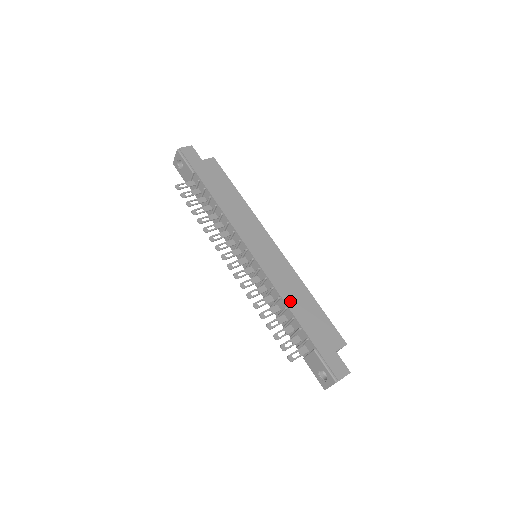
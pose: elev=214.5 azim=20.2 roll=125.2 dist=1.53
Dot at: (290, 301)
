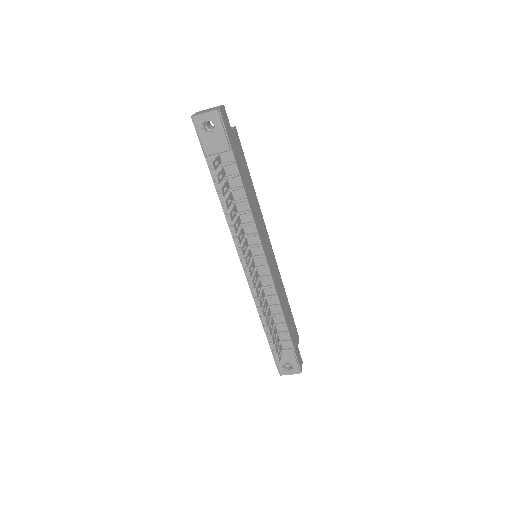
Dot at: (283, 307)
